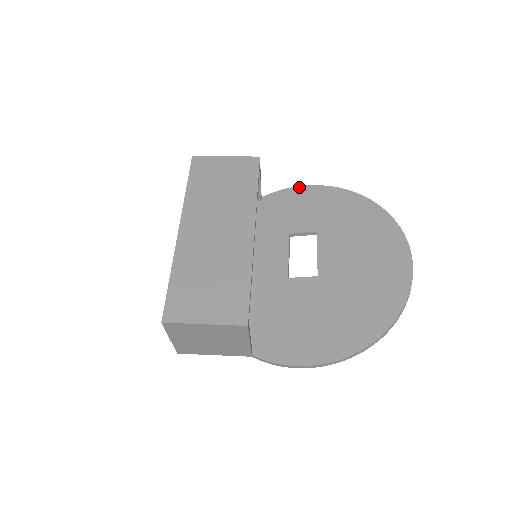
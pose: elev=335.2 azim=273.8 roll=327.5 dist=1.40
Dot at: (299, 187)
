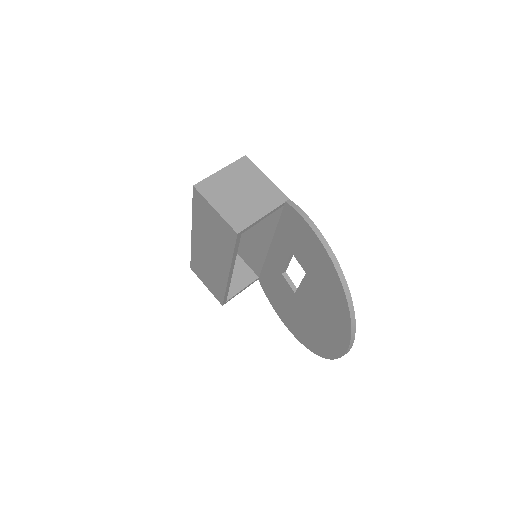
Dot at: (311, 229)
